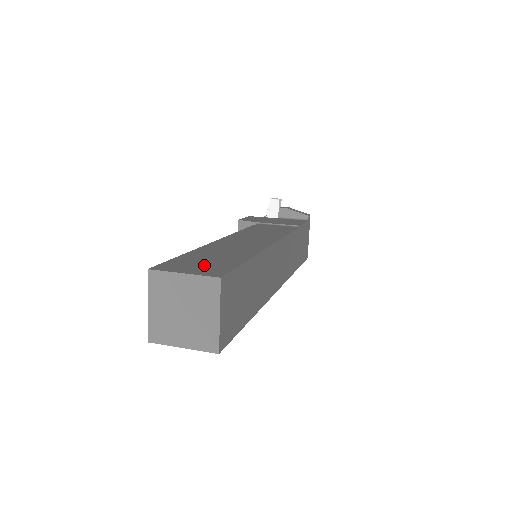
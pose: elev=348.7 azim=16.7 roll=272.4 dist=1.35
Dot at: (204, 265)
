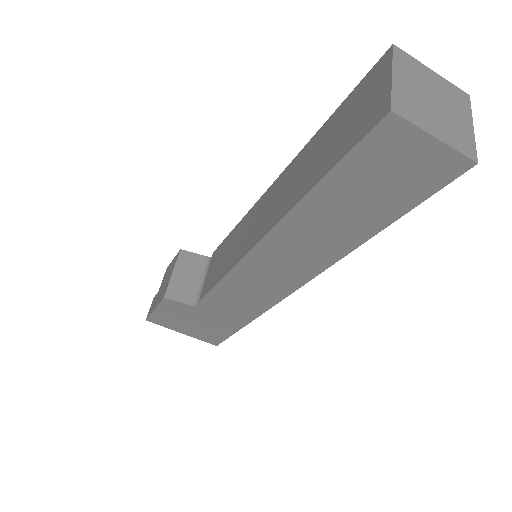
Dot at: occluded
